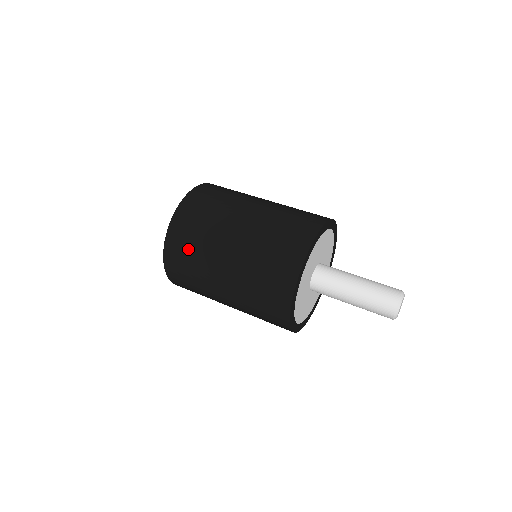
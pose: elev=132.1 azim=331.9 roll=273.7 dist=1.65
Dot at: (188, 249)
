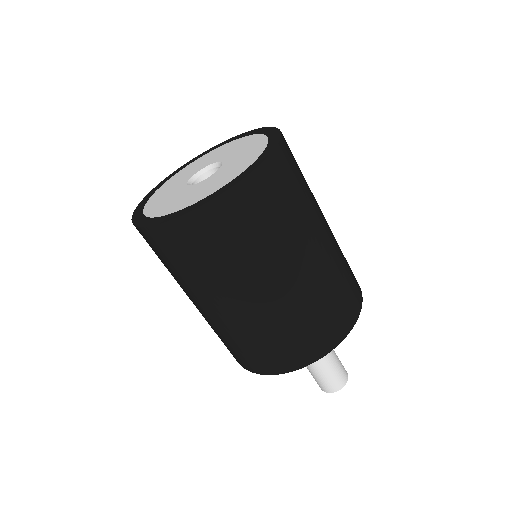
Dot at: (172, 261)
